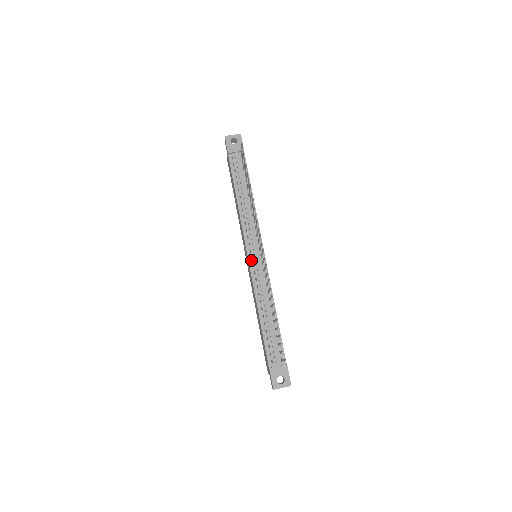
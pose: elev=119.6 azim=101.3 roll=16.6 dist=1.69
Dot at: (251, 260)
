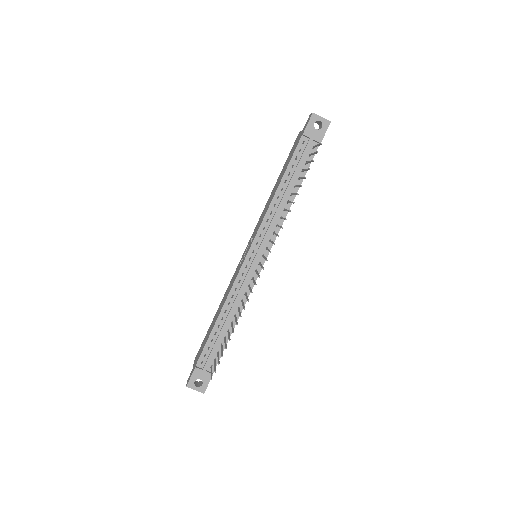
Dot at: (248, 260)
